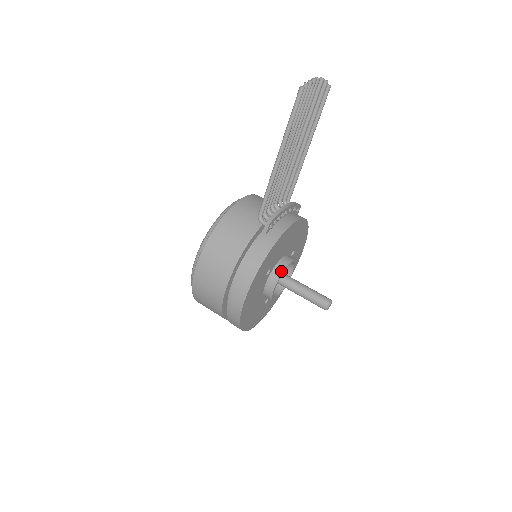
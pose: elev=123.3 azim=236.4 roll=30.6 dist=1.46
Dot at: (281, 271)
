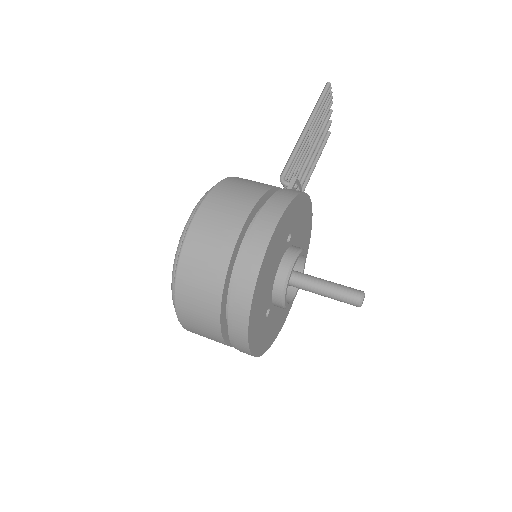
Dot at: (300, 249)
